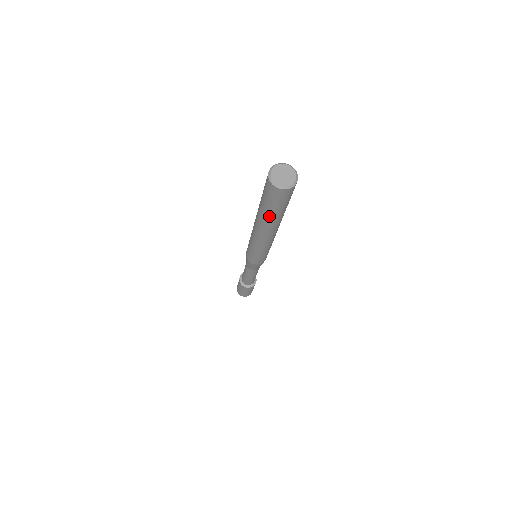
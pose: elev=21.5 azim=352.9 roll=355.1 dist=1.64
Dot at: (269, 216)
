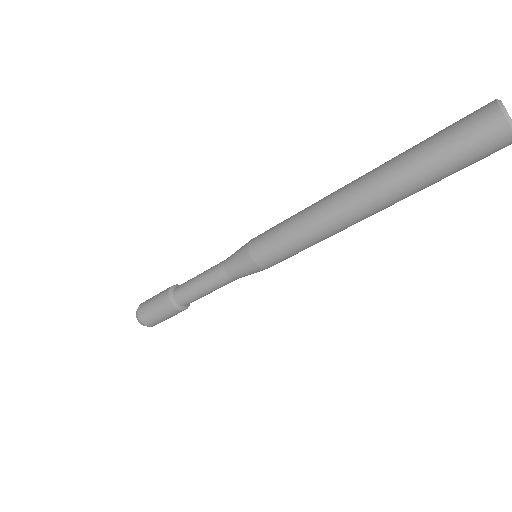
Dot at: (422, 184)
